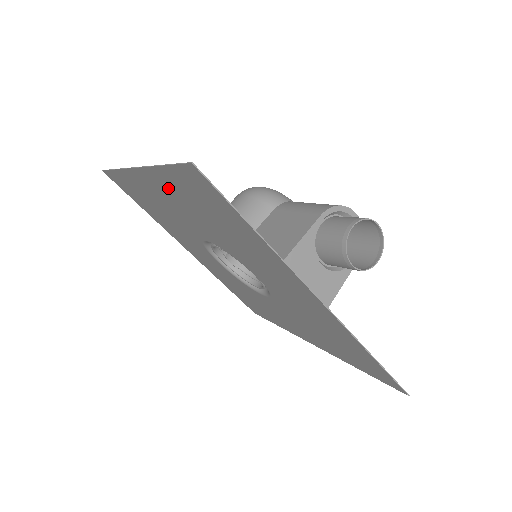
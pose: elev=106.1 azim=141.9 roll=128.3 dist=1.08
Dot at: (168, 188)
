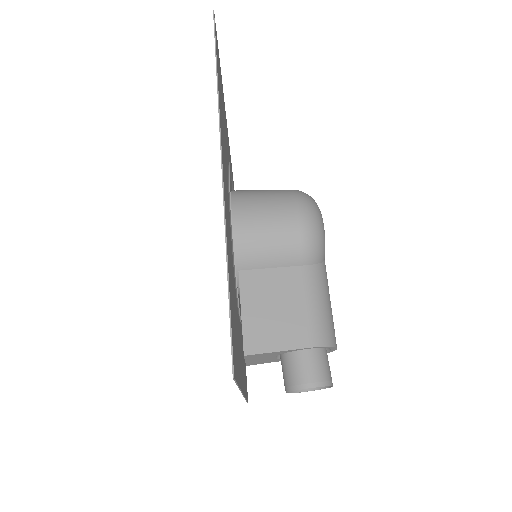
Dot at: occluded
